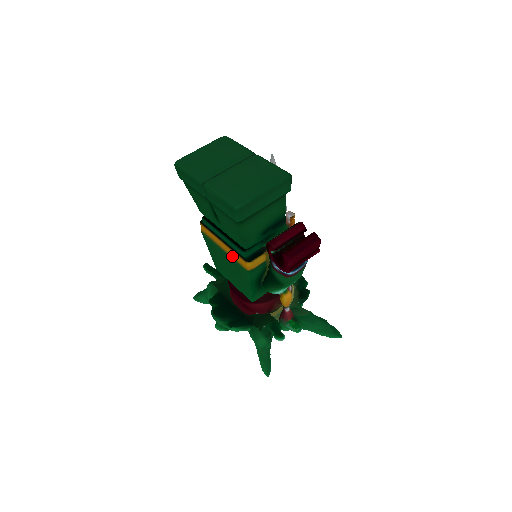
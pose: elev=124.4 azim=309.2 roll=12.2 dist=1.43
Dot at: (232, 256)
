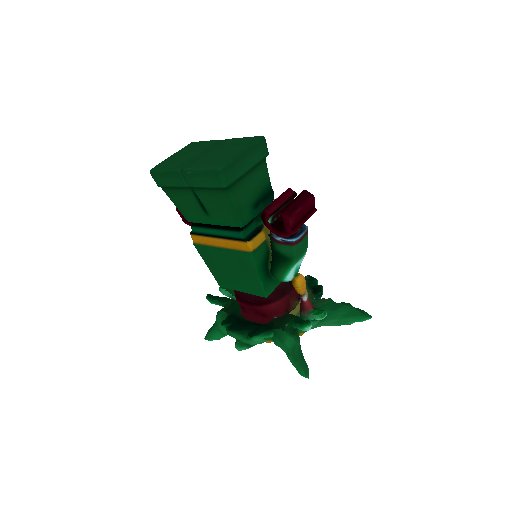
Dot at: (231, 248)
